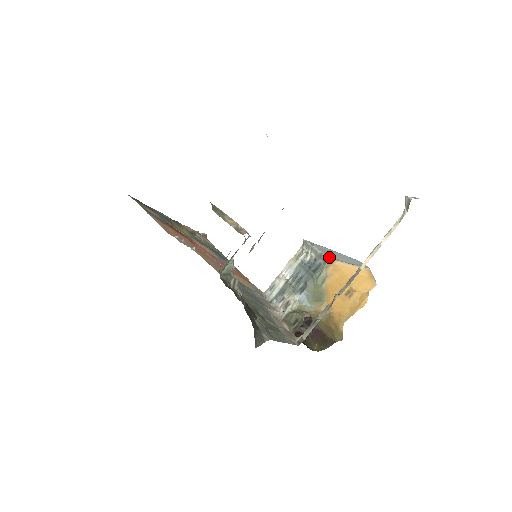
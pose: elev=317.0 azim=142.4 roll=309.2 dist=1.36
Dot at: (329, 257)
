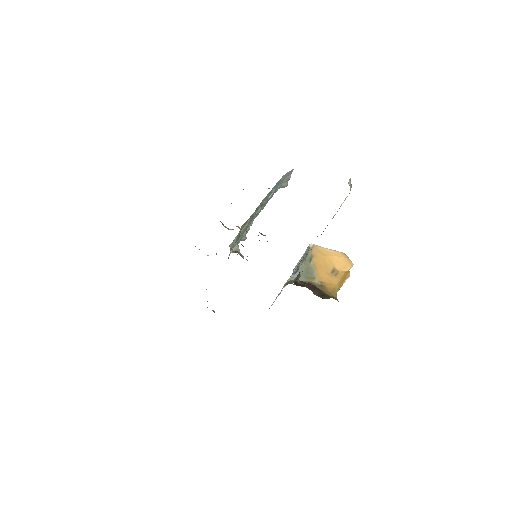
Dot at: (311, 246)
